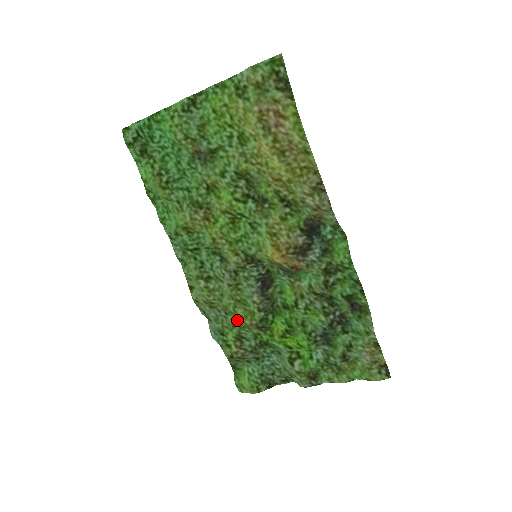
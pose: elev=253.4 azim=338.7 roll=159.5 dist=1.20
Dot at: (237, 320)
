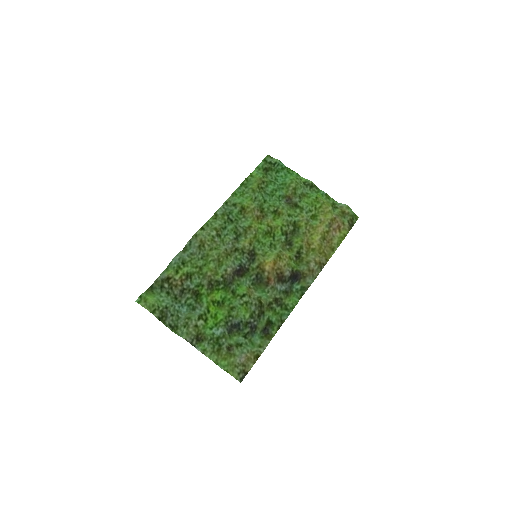
Dot at: (204, 267)
